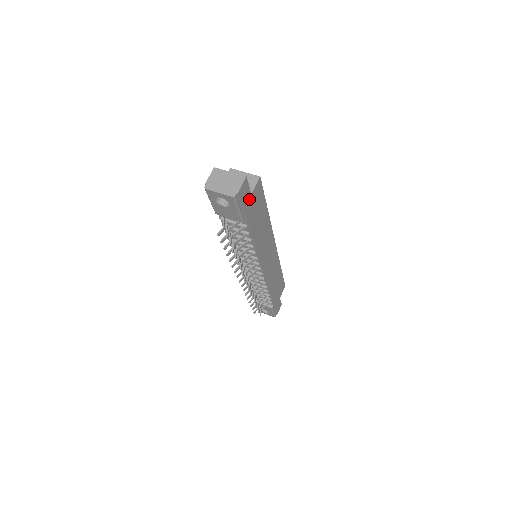
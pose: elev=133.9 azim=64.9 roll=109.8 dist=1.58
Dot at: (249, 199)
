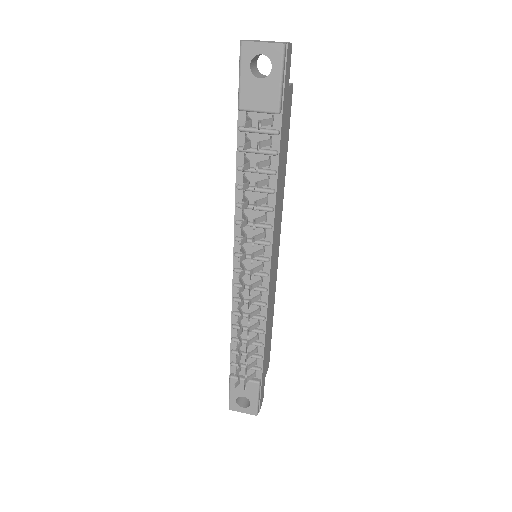
Dot at: (287, 89)
